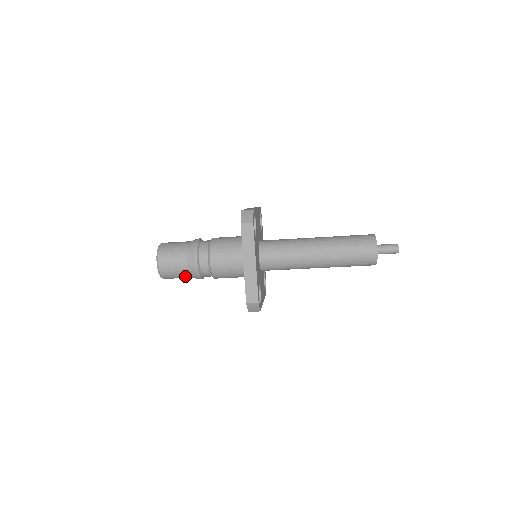
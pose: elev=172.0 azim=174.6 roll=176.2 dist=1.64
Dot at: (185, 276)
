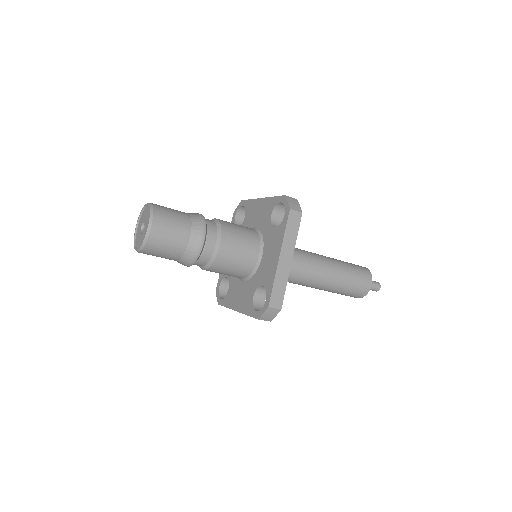
Dot at: (174, 256)
